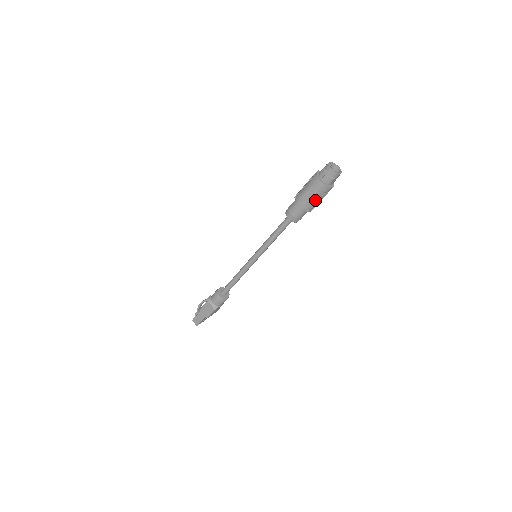
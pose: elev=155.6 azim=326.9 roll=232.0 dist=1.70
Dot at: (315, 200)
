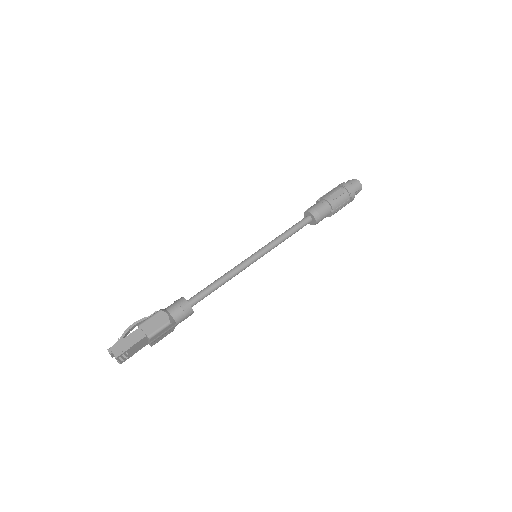
Dot at: (341, 201)
